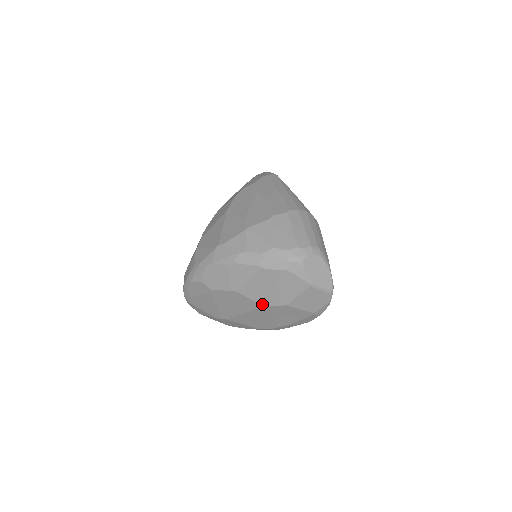
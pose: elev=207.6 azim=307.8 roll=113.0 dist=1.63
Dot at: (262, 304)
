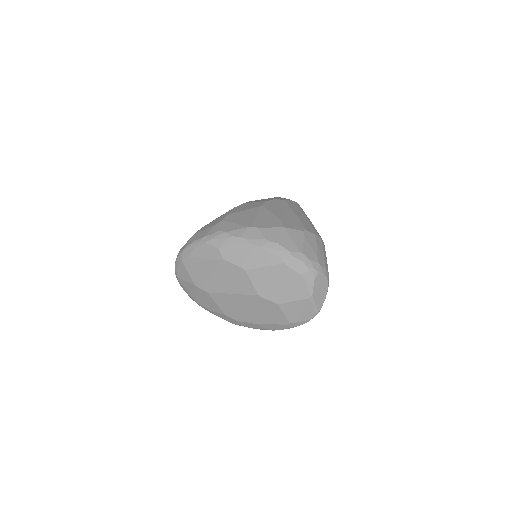
Dot at: (258, 293)
